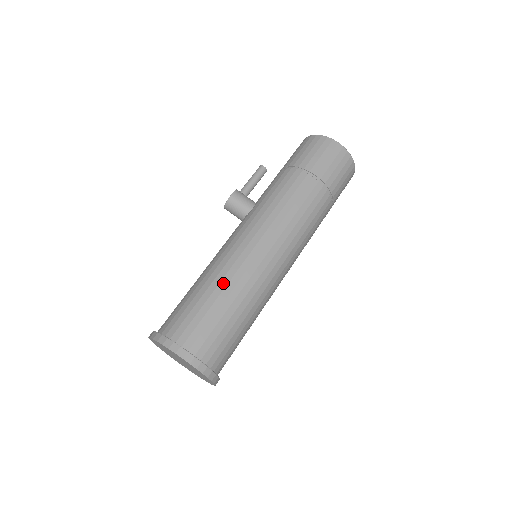
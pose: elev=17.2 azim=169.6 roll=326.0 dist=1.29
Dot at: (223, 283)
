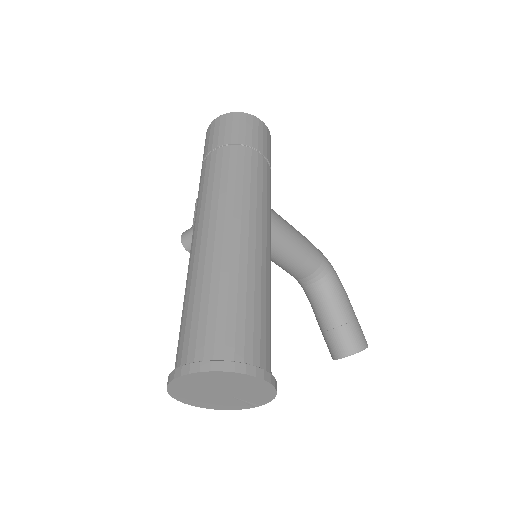
Dot at: (188, 287)
